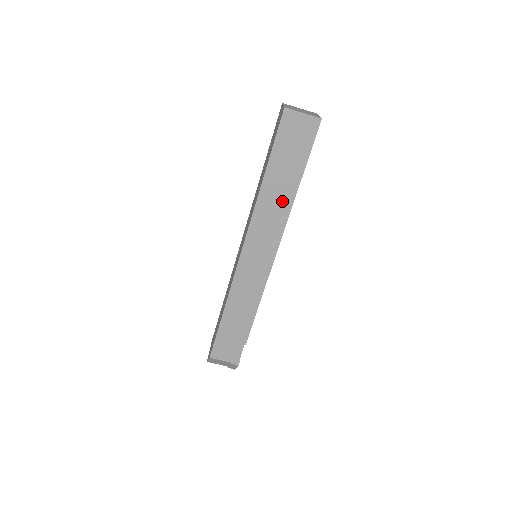
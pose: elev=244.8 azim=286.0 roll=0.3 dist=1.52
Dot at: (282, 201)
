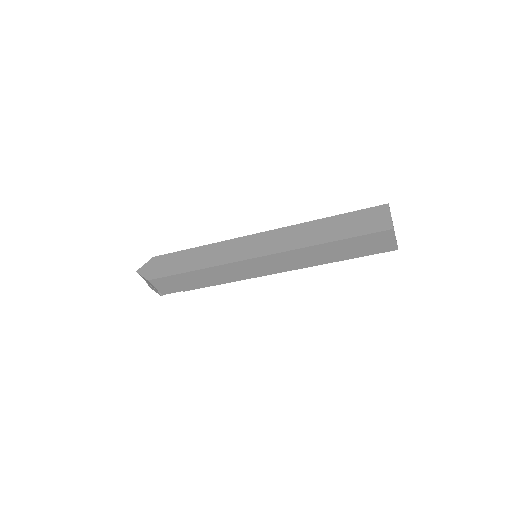
Dot at: (318, 259)
